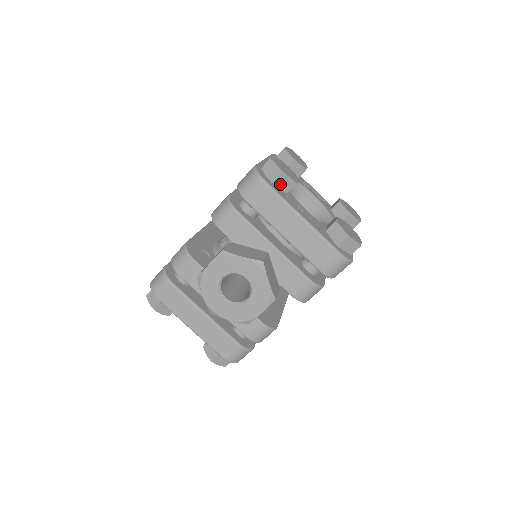
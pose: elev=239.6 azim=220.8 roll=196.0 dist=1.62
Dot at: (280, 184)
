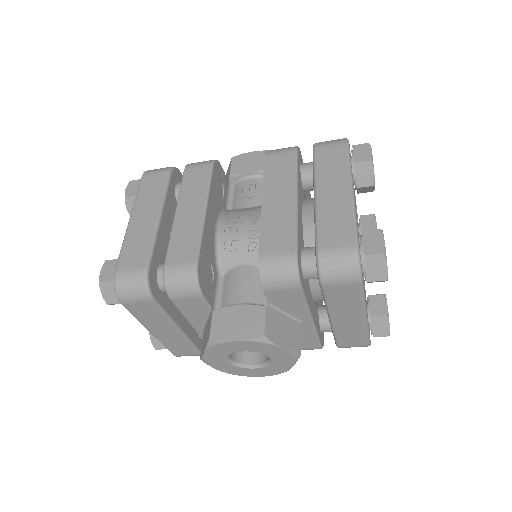
Dot at: occluded
